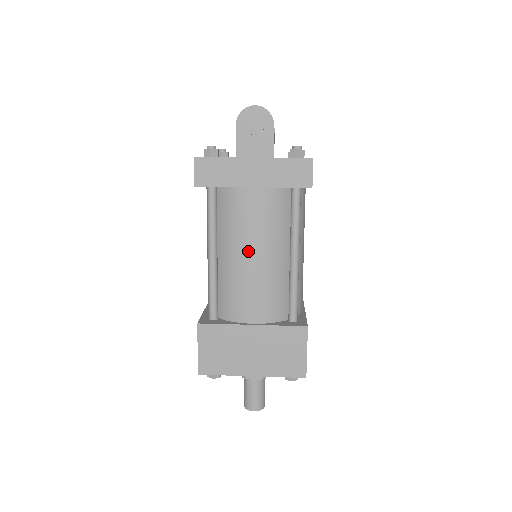
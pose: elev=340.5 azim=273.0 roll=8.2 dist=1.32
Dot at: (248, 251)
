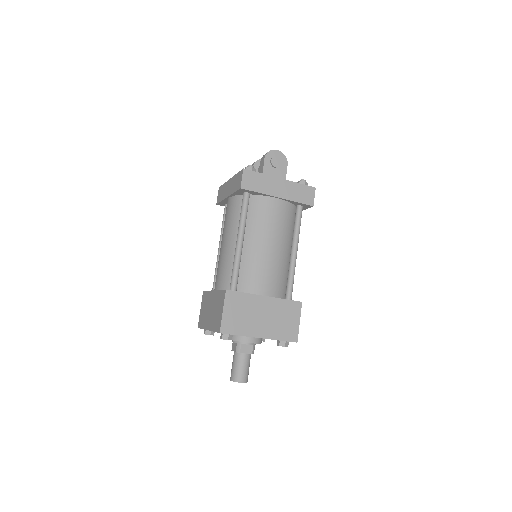
Dot at: (268, 241)
